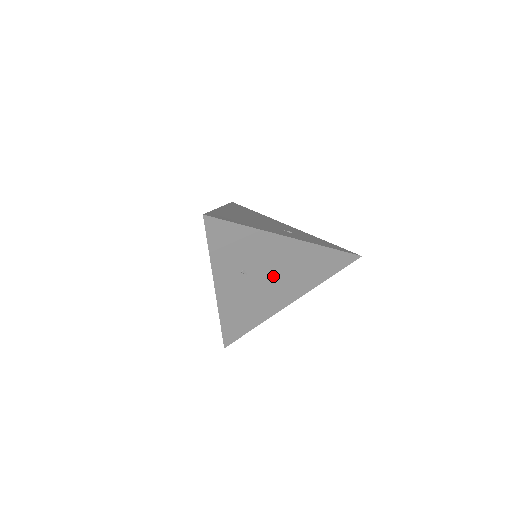
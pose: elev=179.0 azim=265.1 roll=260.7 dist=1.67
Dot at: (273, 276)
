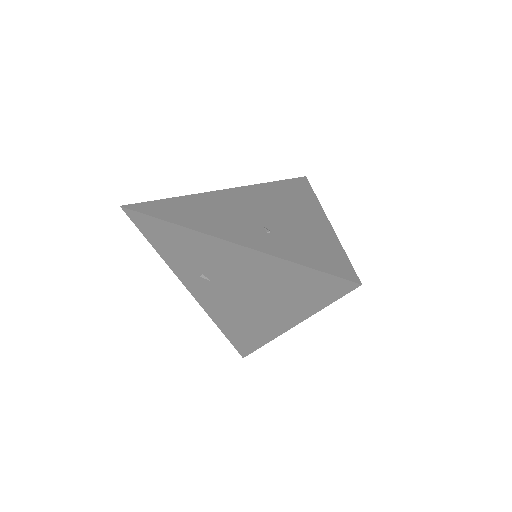
Dot at: (242, 288)
